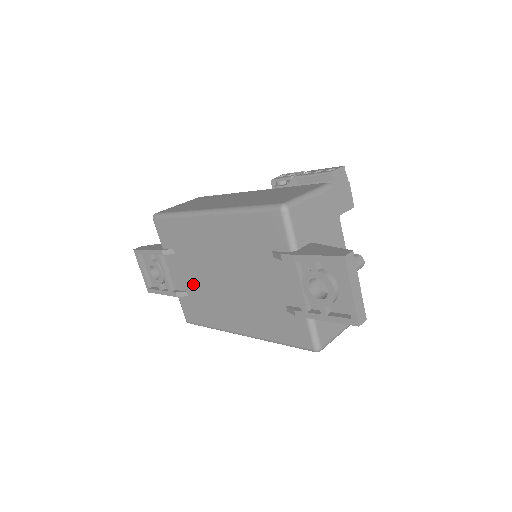
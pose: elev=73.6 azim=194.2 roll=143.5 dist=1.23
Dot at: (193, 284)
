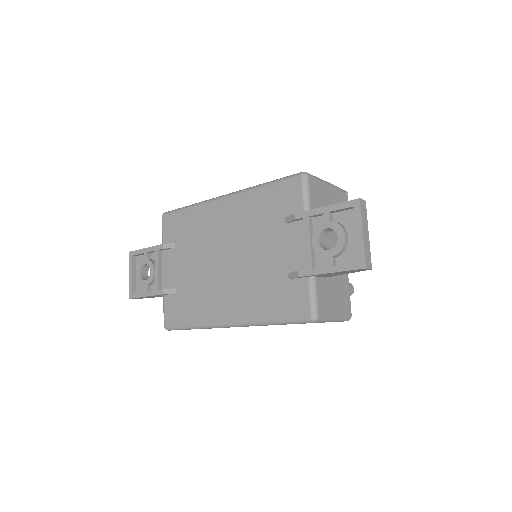
Dot at: (186, 277)
